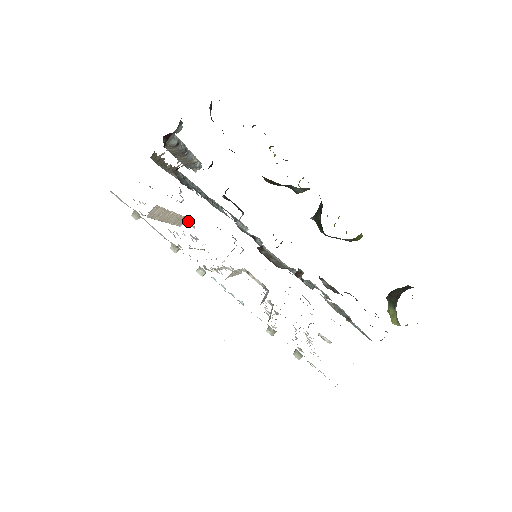
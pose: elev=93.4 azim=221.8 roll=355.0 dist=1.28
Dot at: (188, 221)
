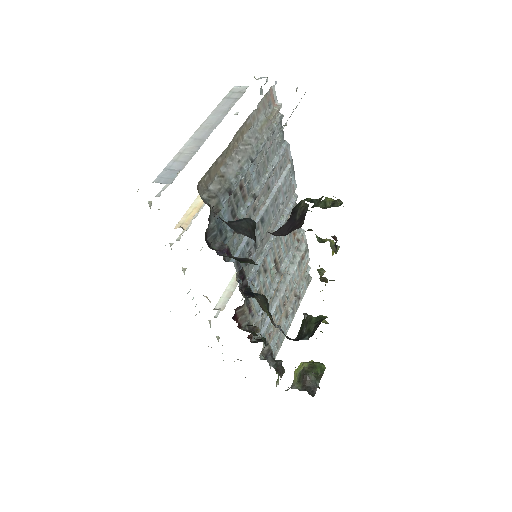
Dot at: occluded
